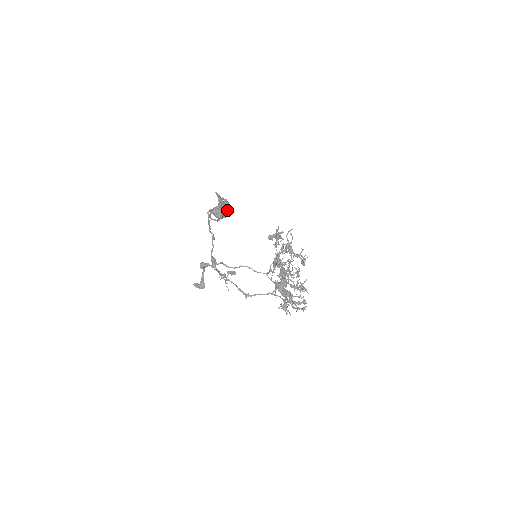
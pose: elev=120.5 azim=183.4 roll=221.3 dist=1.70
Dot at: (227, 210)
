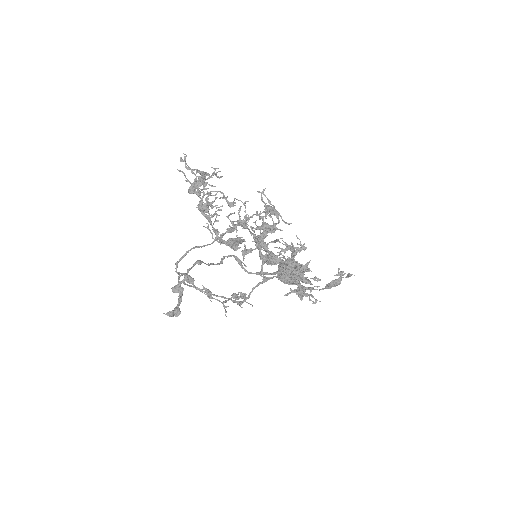
Dot at: occluded
